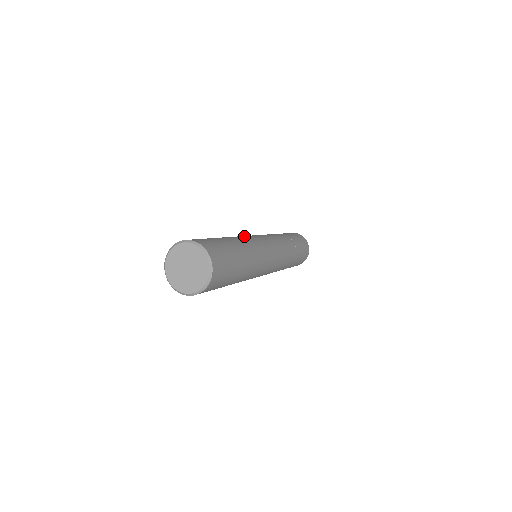
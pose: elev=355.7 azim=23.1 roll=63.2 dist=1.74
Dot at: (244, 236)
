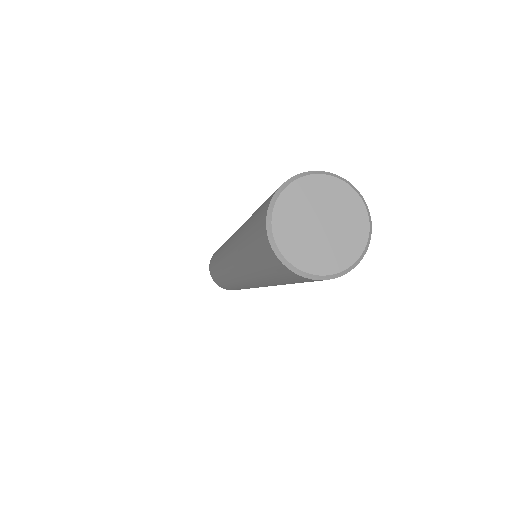
Dot at: occluded
